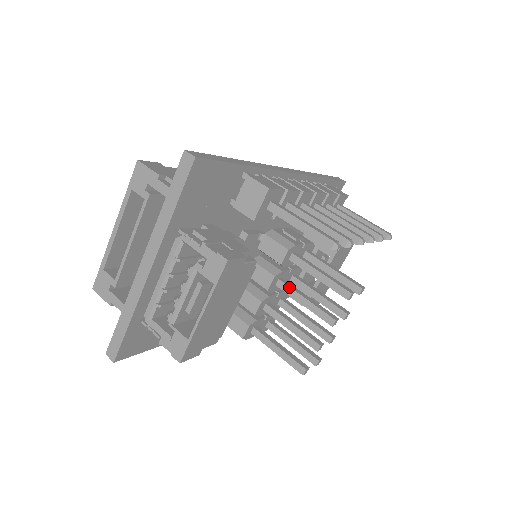
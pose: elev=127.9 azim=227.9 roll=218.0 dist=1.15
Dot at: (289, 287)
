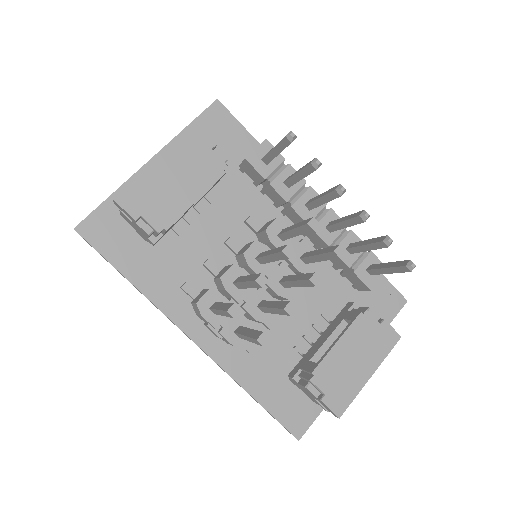
Dot at: (265, 251)
